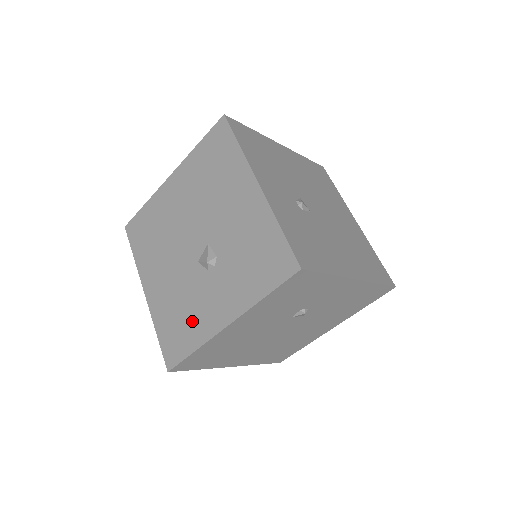
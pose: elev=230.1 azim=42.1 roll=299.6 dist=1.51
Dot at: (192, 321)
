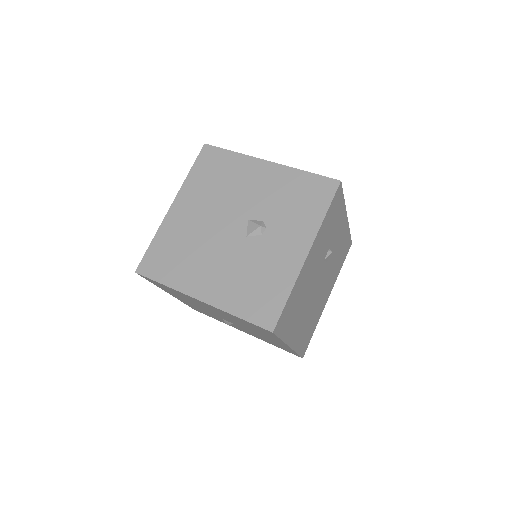
Dot at: (271, 277)
